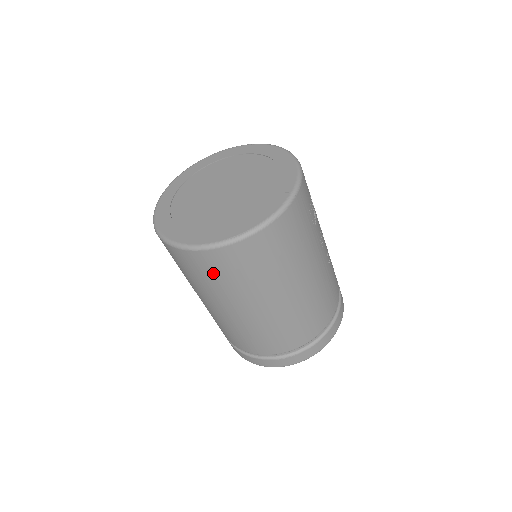
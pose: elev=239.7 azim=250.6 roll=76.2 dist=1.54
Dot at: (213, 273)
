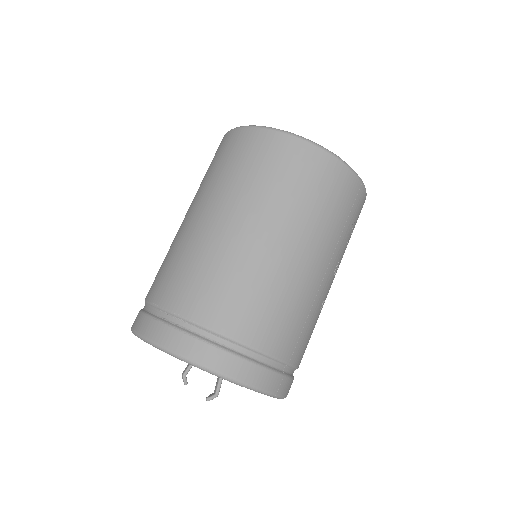
Dot at: (255, 159)
